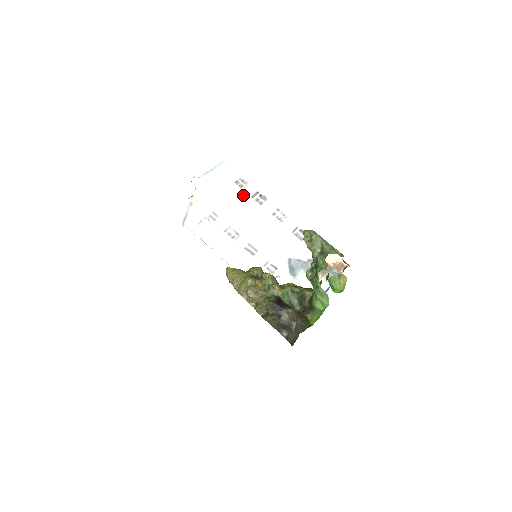
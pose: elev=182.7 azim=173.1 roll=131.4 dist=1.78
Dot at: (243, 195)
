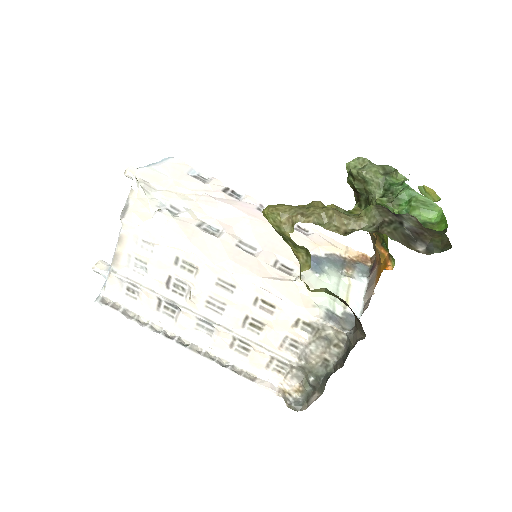
Dot at: (210, 188)
